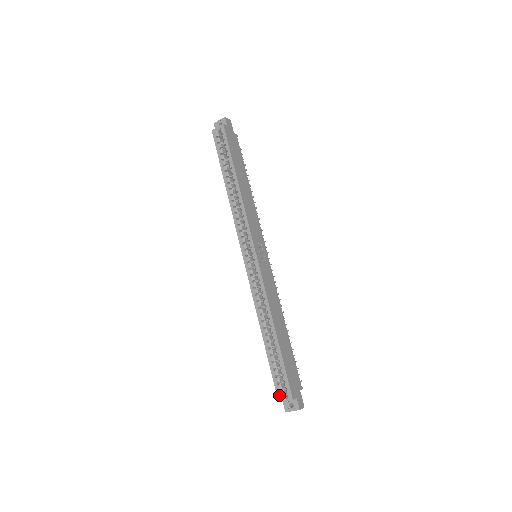
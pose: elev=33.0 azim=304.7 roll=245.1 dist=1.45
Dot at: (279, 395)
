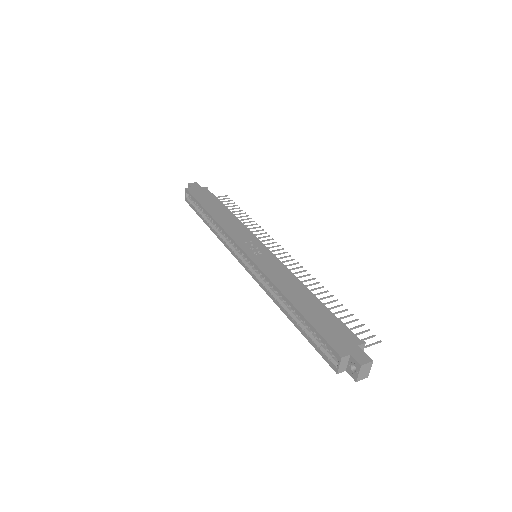
Dot at: (332, 365)
